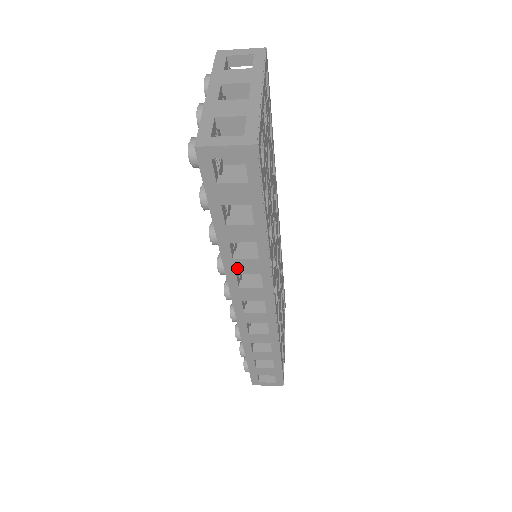
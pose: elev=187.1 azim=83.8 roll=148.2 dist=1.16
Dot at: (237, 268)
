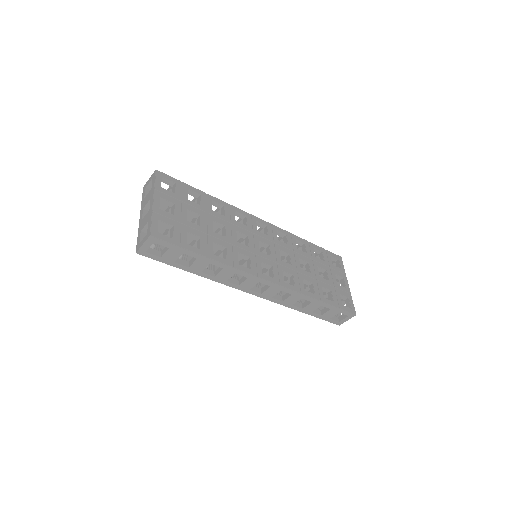
Dot at: (223, 279)
